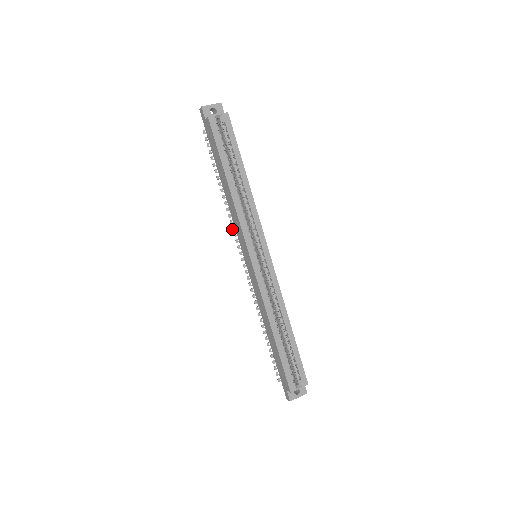
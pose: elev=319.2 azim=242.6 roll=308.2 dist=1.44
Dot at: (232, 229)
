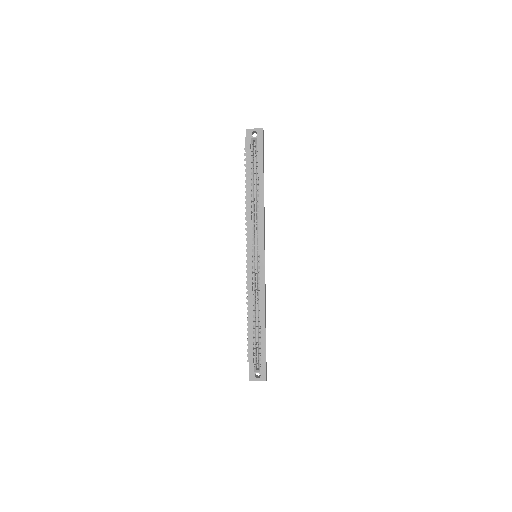
Dot at: (245, 229)
